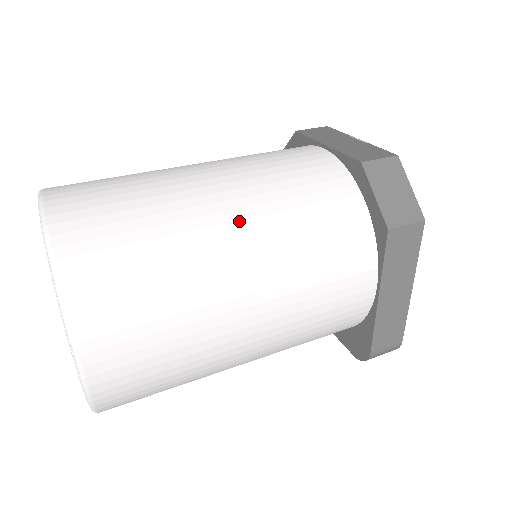
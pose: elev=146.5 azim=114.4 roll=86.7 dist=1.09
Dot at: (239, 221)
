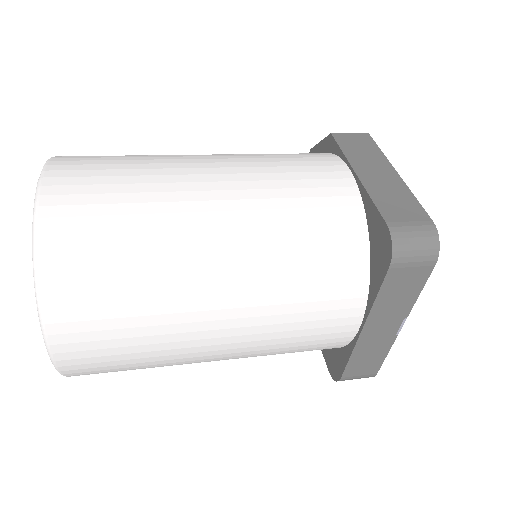
Dot at: occluded
